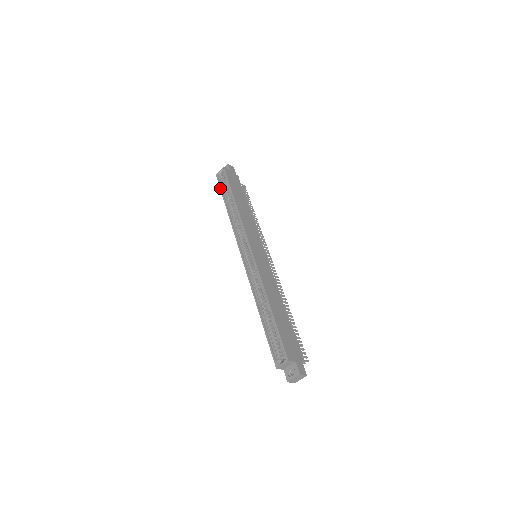
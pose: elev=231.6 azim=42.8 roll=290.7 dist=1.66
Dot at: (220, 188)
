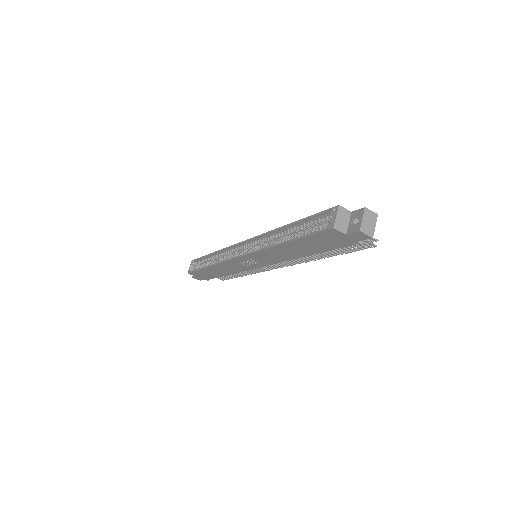
Dot at: (195, 270)
